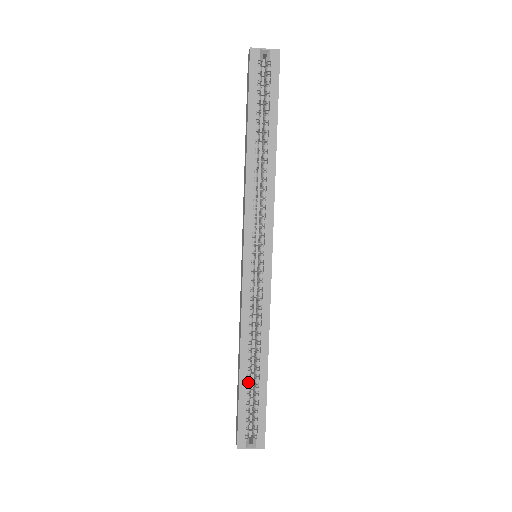
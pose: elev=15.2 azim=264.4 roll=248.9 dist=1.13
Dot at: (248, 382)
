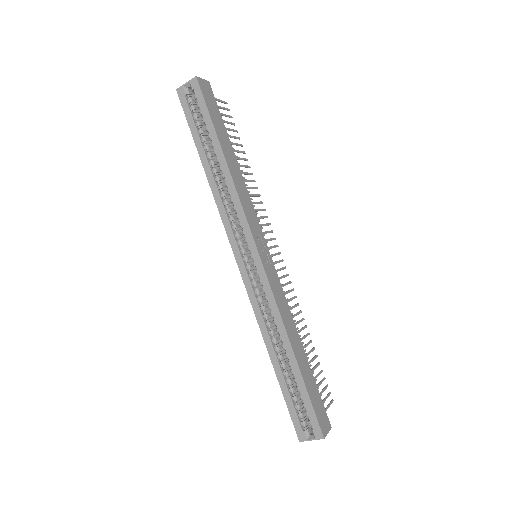
Dot at: (285, 375)
